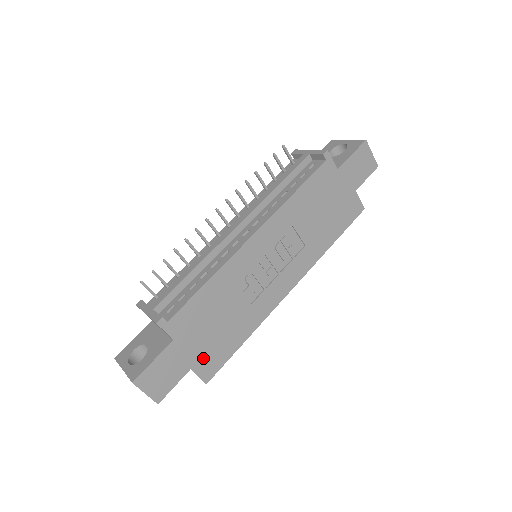
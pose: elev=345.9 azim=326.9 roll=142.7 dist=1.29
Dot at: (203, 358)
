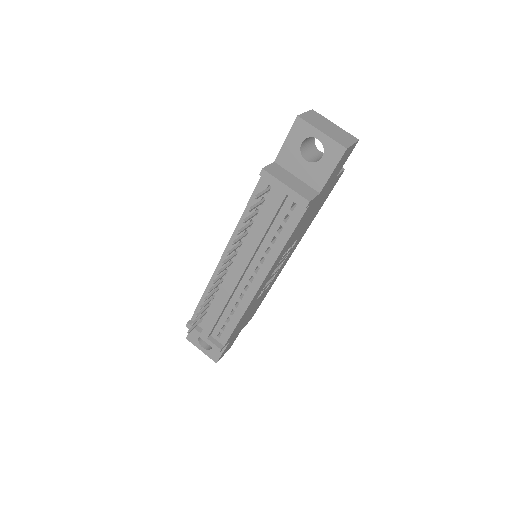
Dot at: (246, 322)
